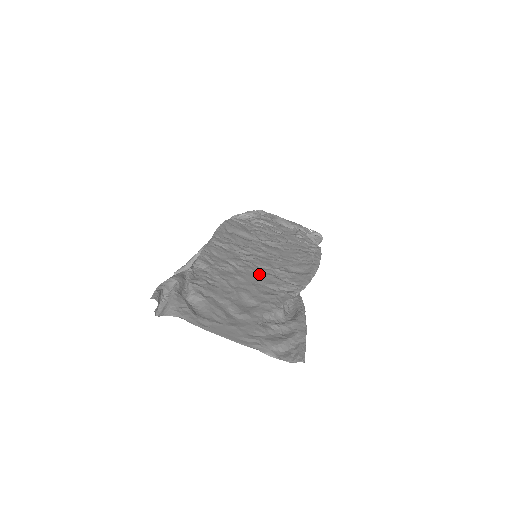
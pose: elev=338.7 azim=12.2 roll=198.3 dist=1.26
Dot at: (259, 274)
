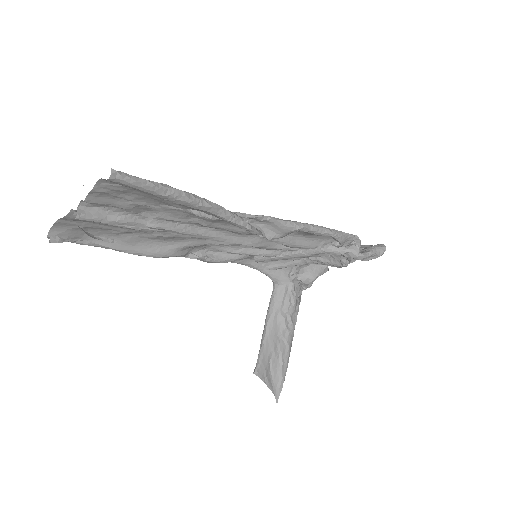
Dot at: (208, 229)
